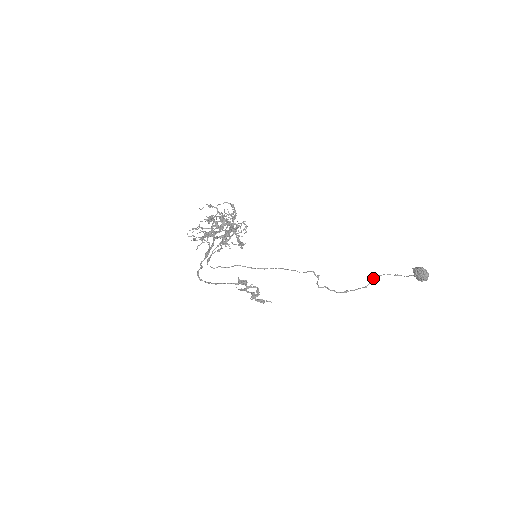
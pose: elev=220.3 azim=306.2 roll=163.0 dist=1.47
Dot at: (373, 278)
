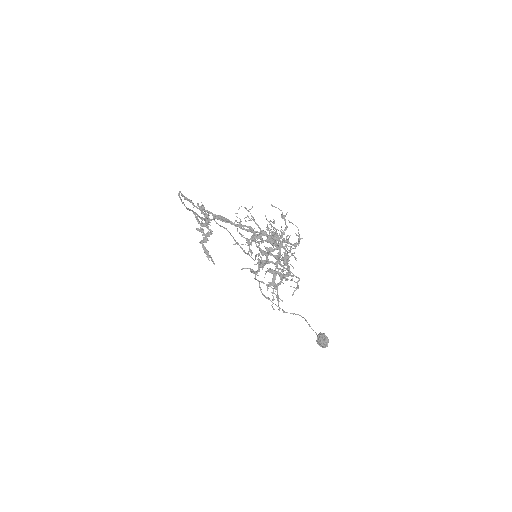
Dot at: (295, 314)
